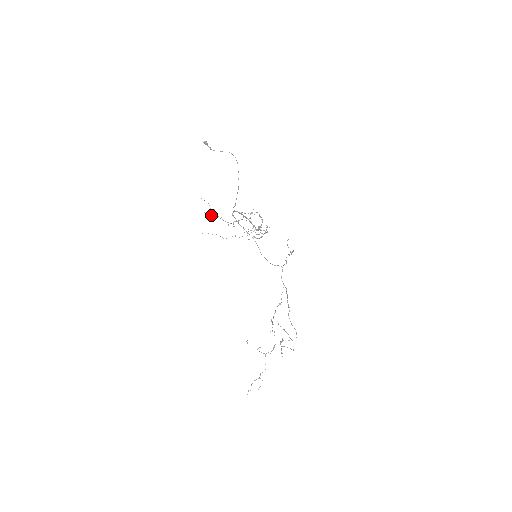
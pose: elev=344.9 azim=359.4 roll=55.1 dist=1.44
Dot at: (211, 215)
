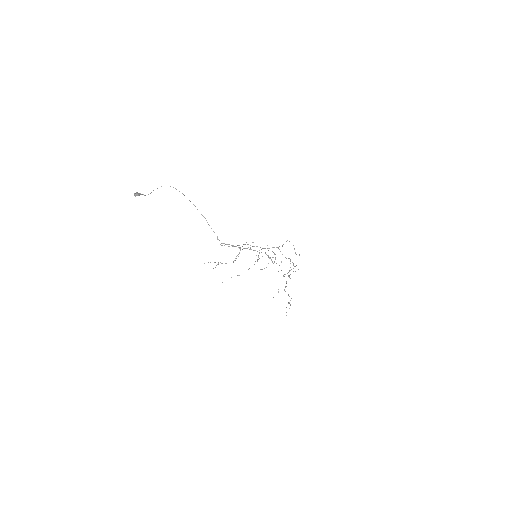
Dot at: occluded
